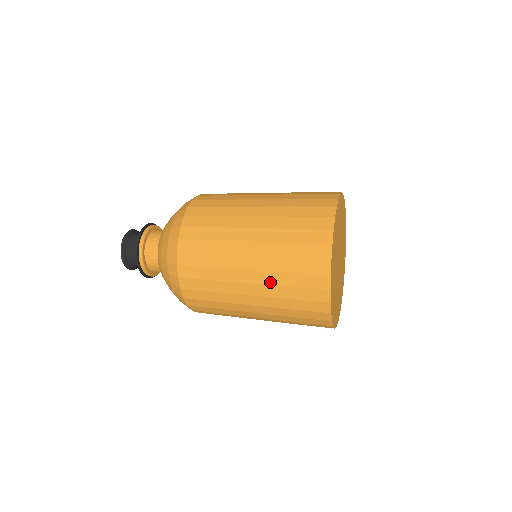
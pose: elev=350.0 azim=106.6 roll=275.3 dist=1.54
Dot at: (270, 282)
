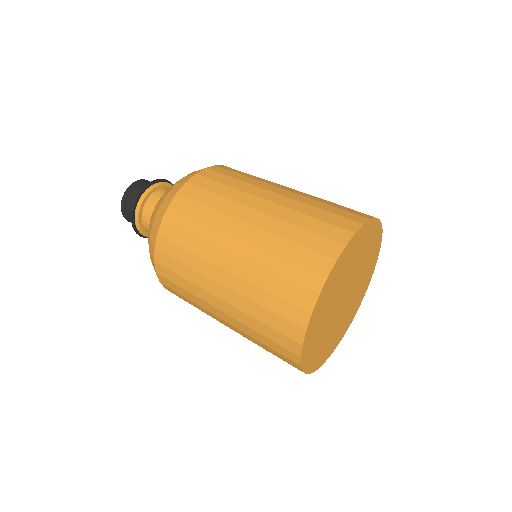
Dot at: (240, 320)
